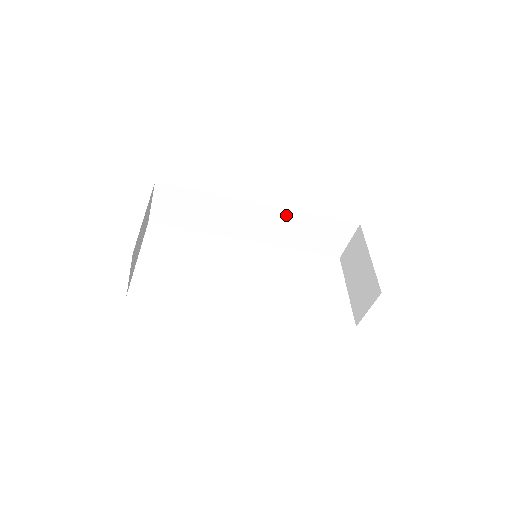
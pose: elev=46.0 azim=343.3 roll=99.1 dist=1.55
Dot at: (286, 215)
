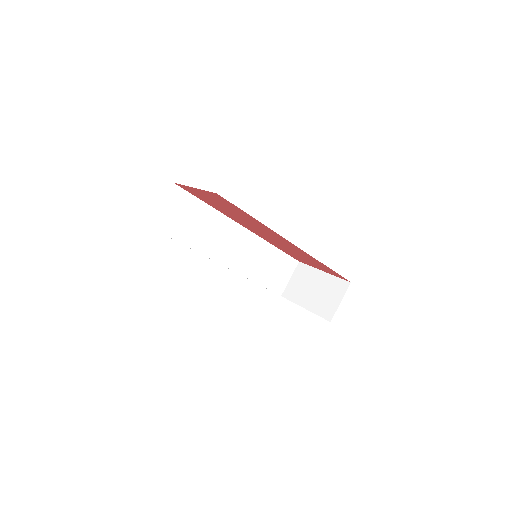
Dot at: (256, 242)
